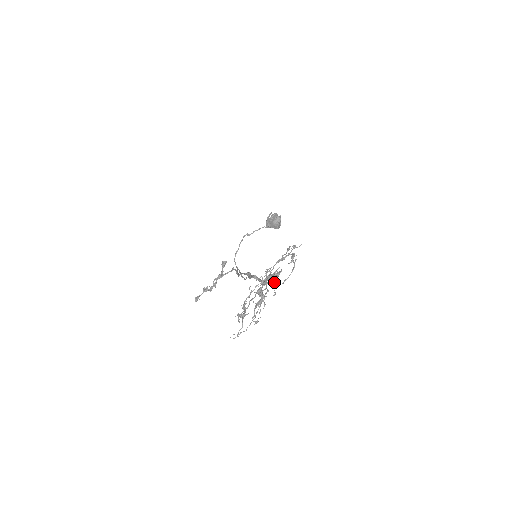
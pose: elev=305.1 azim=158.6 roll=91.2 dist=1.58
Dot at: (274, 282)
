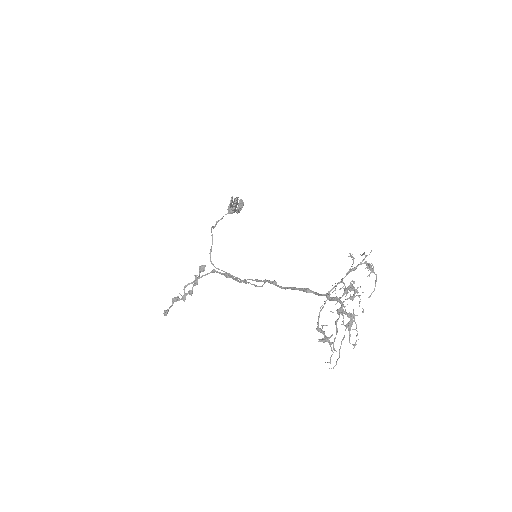
Dot at: (353, 297)
